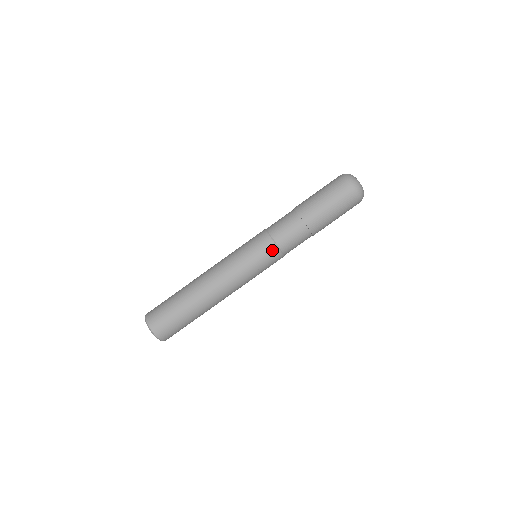
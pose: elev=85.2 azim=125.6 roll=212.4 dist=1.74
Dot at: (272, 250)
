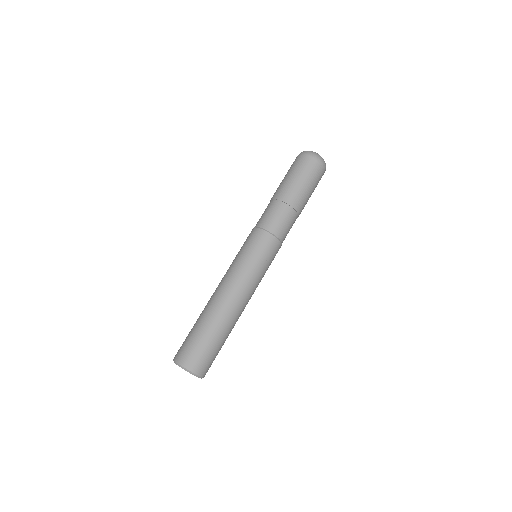
Dot at: (270, 241)
